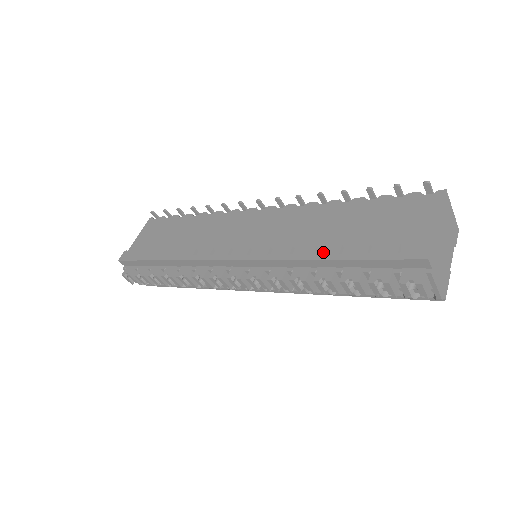
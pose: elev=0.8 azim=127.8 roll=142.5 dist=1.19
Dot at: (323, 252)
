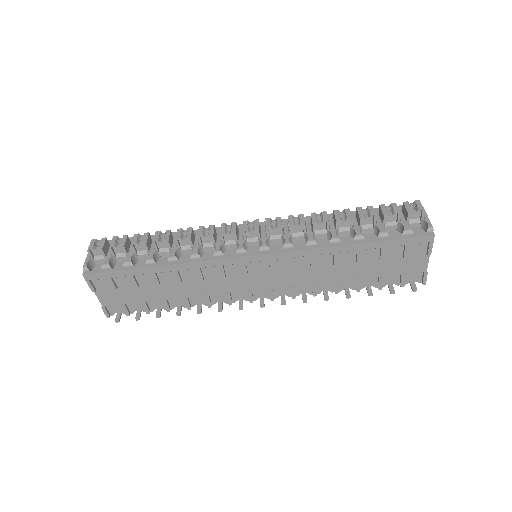
Dot at: occluded
